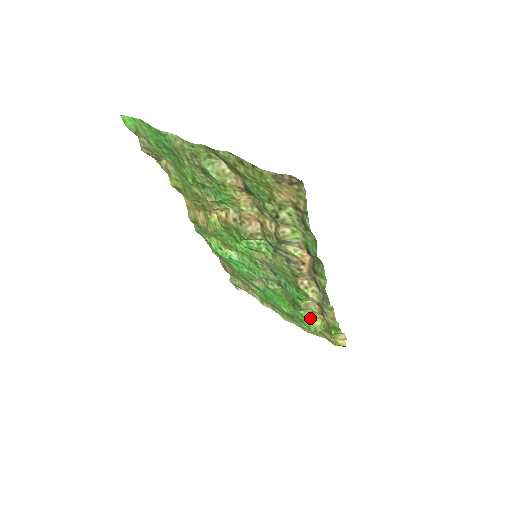
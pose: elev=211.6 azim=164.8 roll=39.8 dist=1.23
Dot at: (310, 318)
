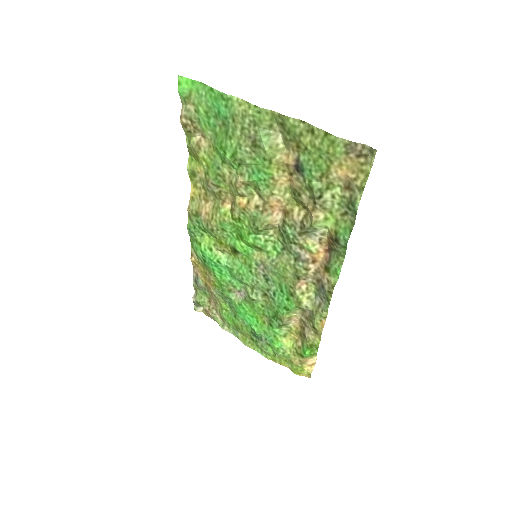
Dot at: (283, 338)
